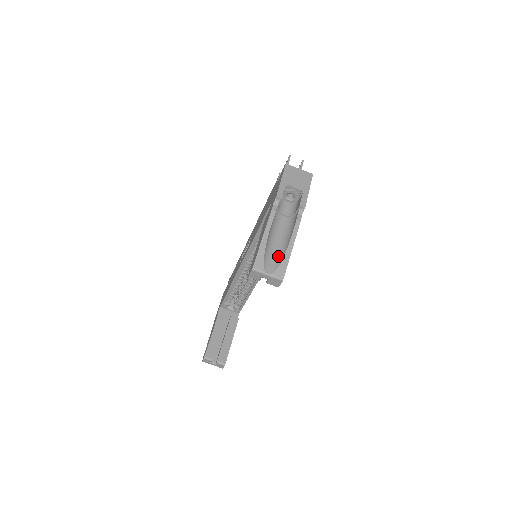
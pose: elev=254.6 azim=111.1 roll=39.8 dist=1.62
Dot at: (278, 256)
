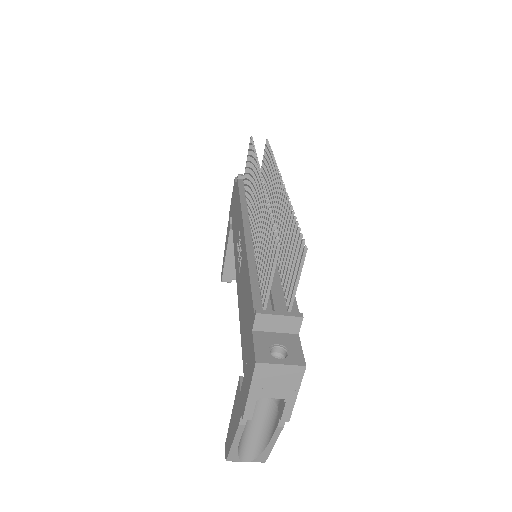
Dot at: (257, 445)
